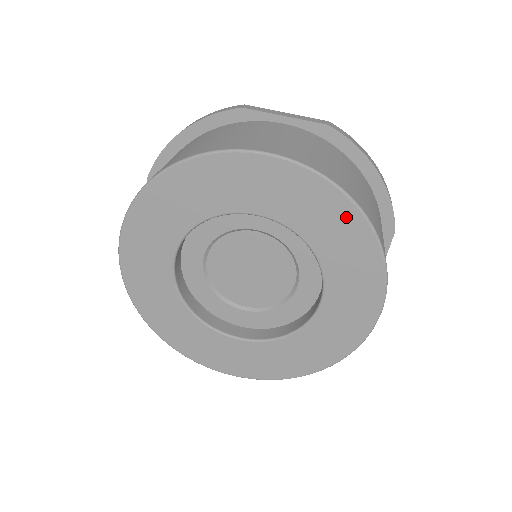
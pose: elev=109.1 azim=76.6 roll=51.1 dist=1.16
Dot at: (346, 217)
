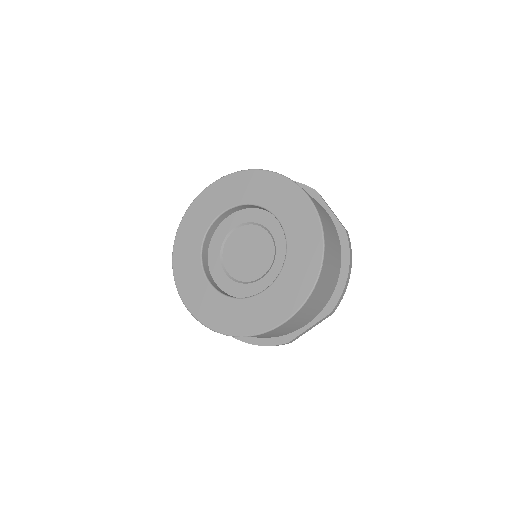
Dot at: (314, 253)
